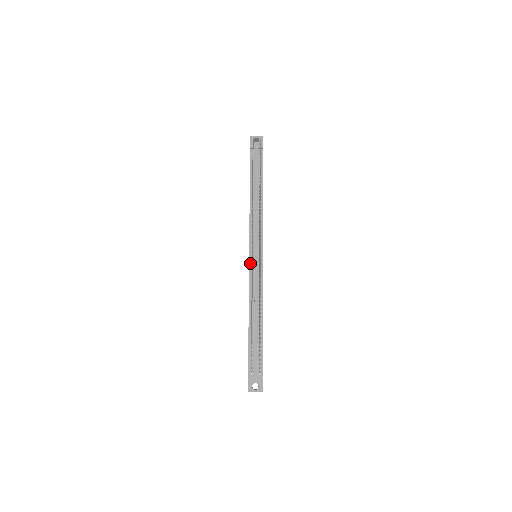
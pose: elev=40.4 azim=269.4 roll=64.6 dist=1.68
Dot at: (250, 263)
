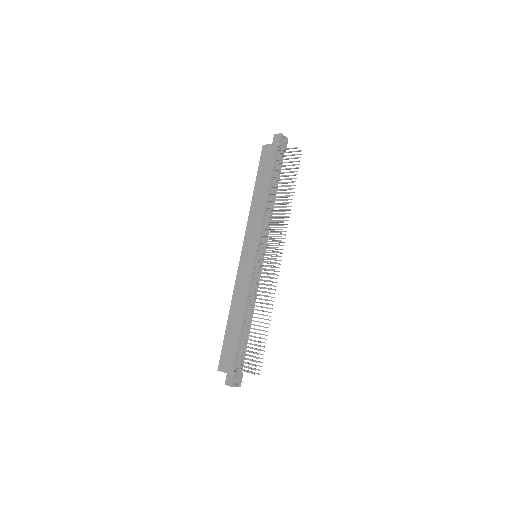
Dot at: (255, 263)
